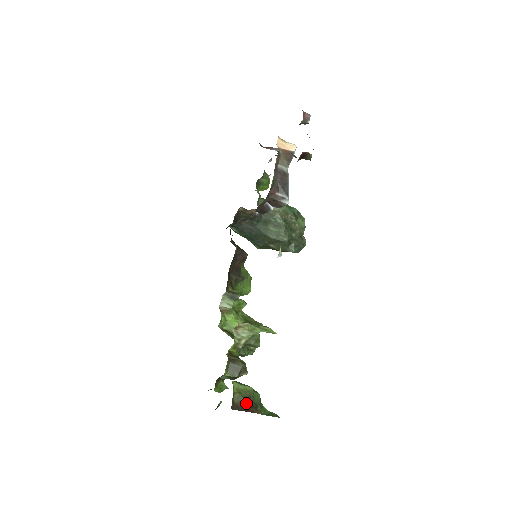
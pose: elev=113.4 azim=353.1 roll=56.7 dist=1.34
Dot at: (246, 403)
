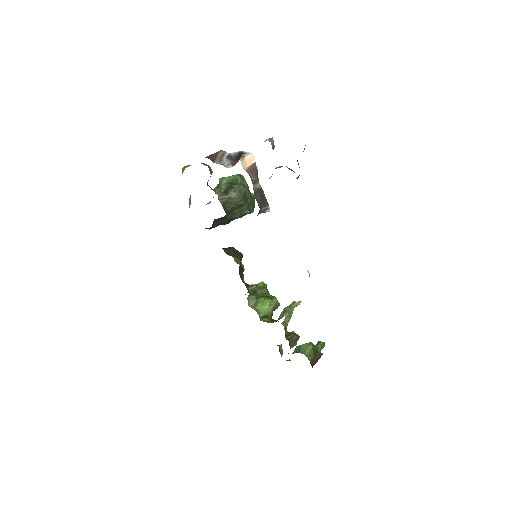
Dot at: (315, 357)
